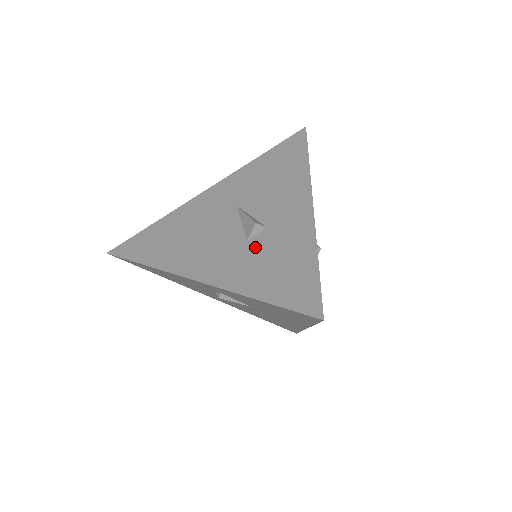
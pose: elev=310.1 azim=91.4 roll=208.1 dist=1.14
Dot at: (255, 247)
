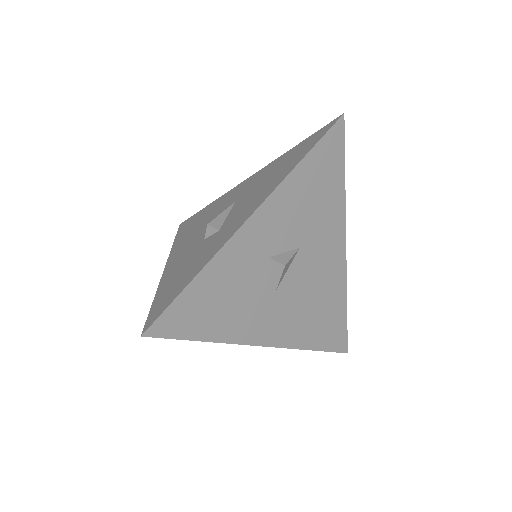
Dot at: (198, 248)
